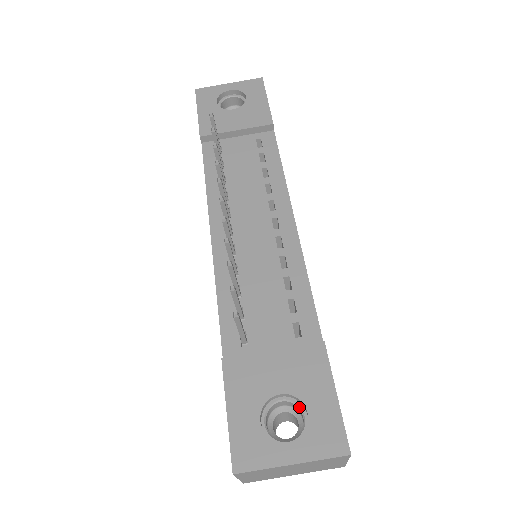
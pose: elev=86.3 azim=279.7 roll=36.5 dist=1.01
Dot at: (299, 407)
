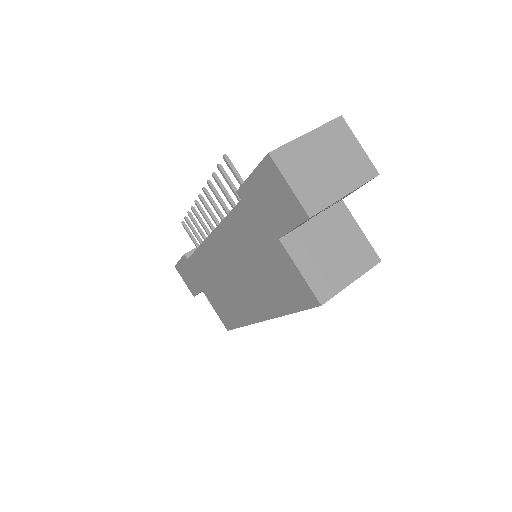
Dot at: occluded
